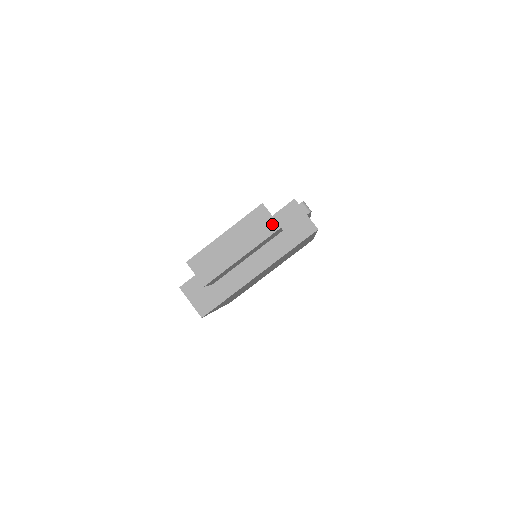
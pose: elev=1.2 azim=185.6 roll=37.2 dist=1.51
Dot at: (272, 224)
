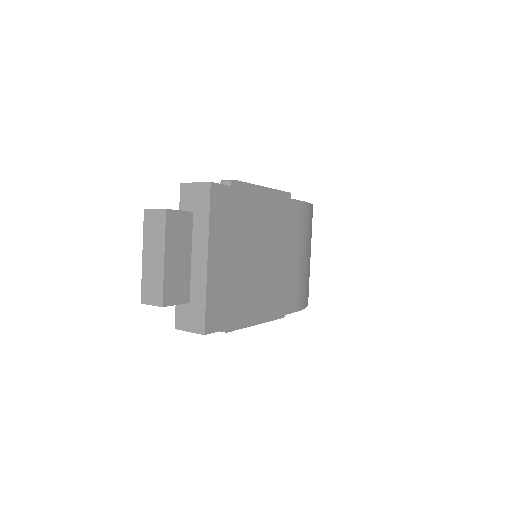
Dot at: (160, 214)
